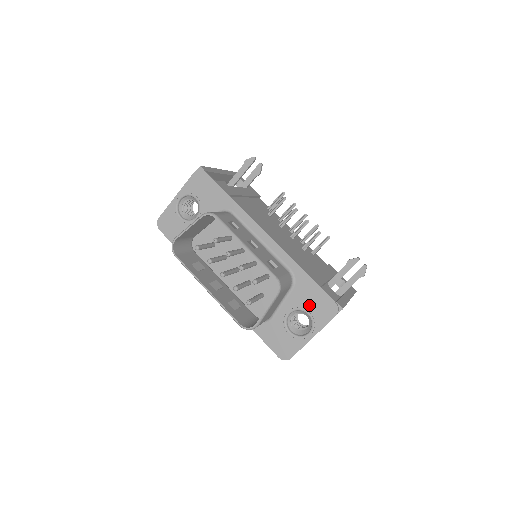
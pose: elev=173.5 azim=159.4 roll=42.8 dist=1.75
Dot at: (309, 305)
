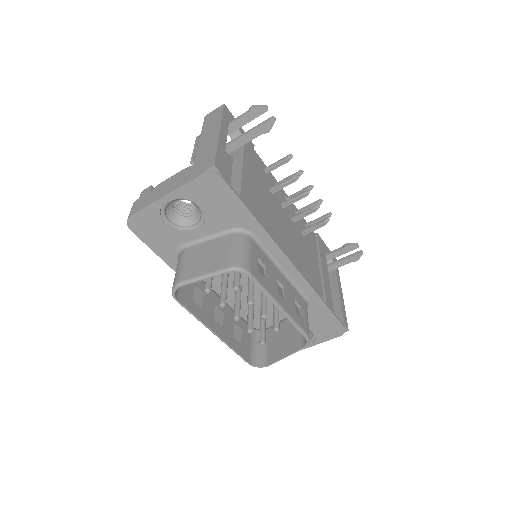
Dot at: (316, 326)
